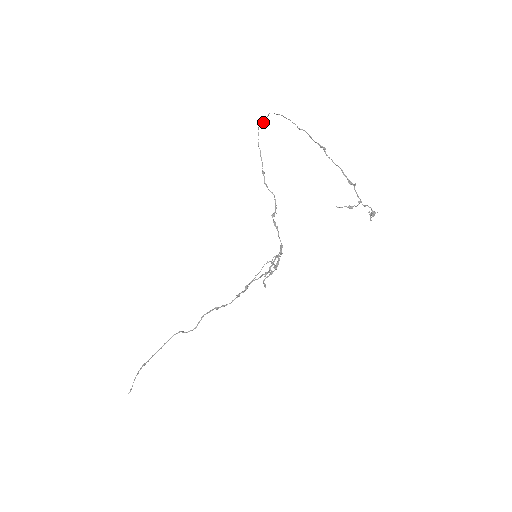
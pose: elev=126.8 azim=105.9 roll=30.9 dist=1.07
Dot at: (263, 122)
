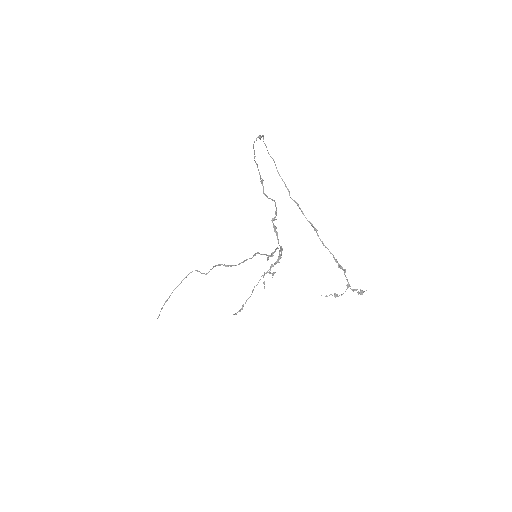
Dot at: (259, 138)
